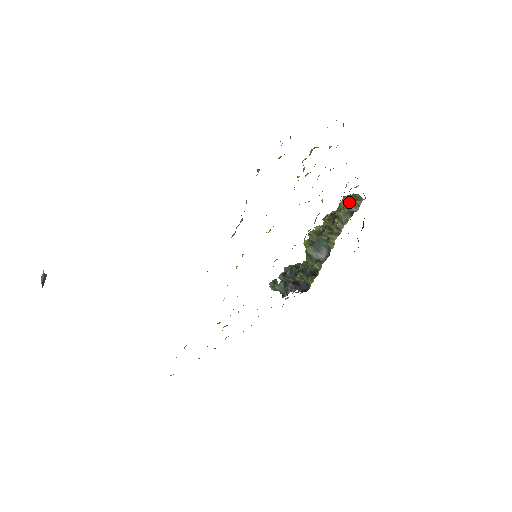
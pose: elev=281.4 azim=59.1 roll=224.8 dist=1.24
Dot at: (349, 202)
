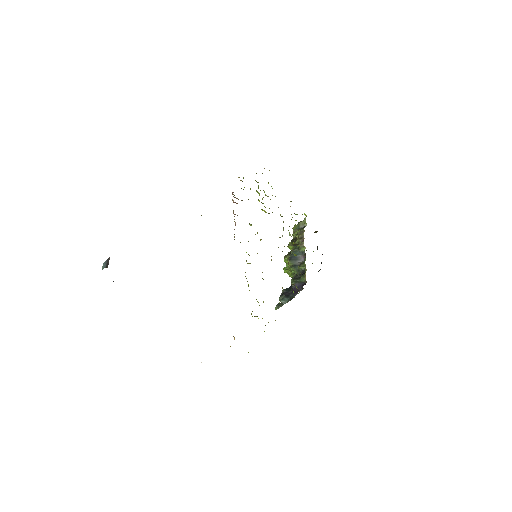
Dot at: (298, 226)
